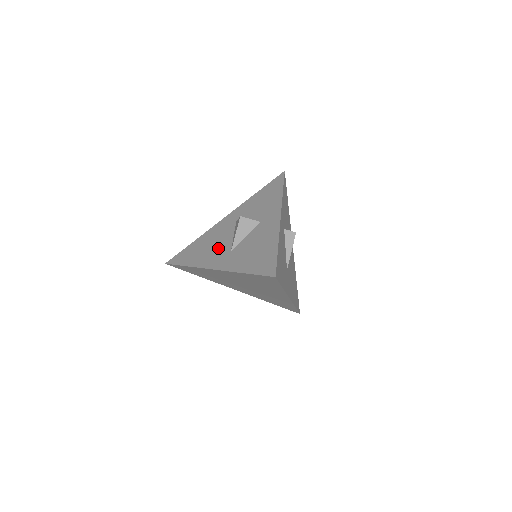
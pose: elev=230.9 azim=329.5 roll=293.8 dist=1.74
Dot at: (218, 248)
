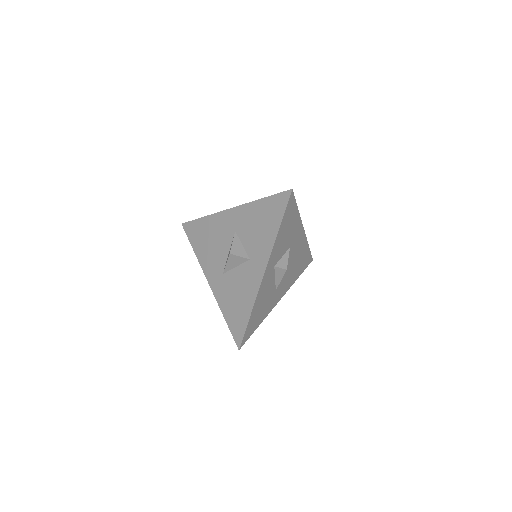
Dot at: (216, 256)
